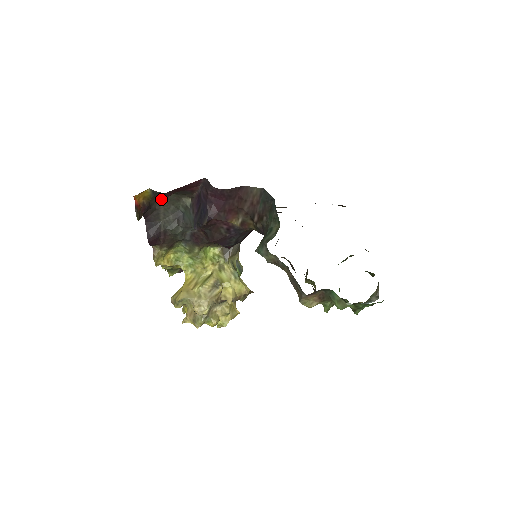
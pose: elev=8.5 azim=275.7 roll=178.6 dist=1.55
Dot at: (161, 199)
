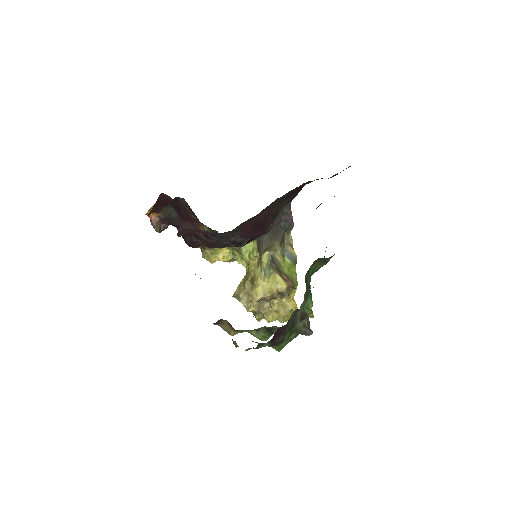
Dot at: occluded
